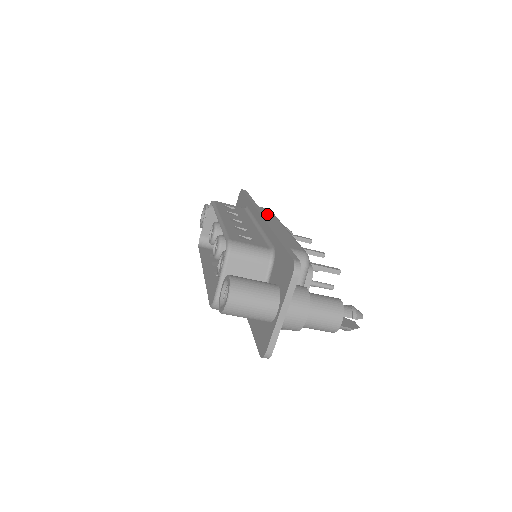
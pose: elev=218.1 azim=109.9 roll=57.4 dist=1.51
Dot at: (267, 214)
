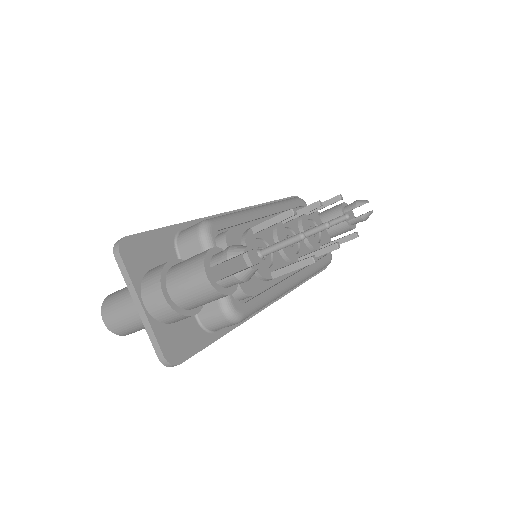
Dot at: occluded
